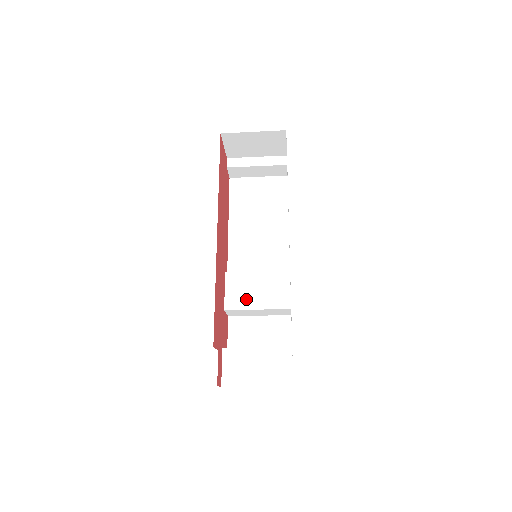
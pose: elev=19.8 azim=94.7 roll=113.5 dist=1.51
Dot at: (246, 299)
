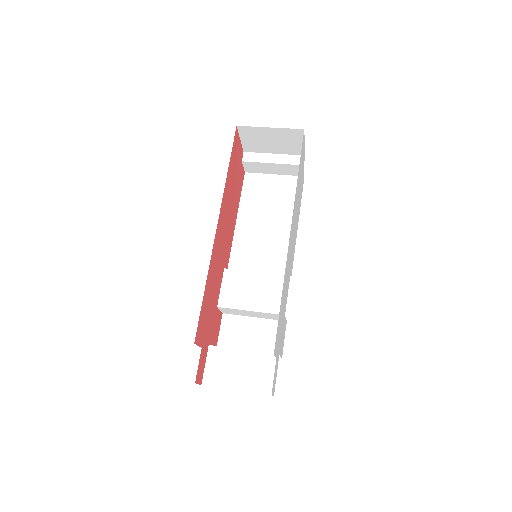
Dot at: (241, 299)
